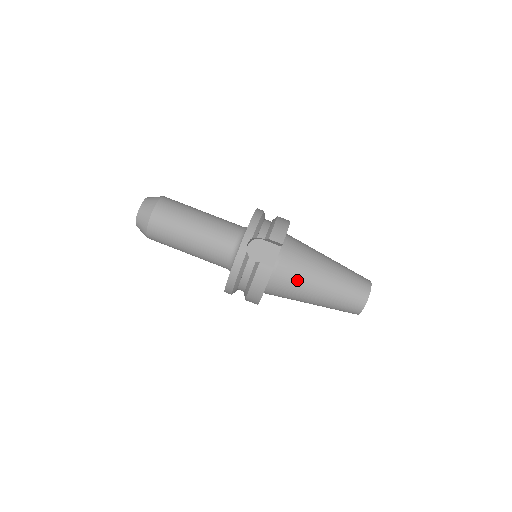
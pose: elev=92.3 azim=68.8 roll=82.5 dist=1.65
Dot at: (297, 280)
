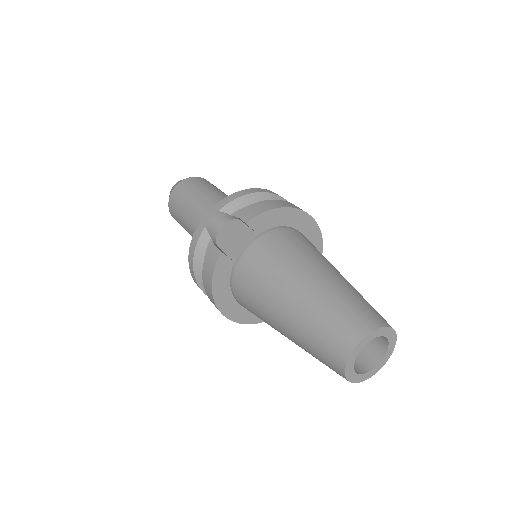
Dot at: (259, 284)
